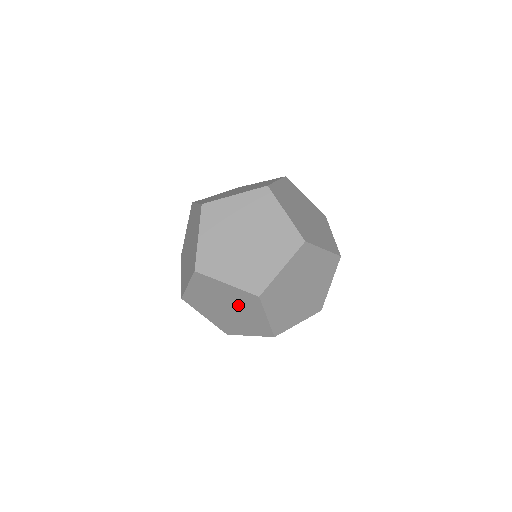
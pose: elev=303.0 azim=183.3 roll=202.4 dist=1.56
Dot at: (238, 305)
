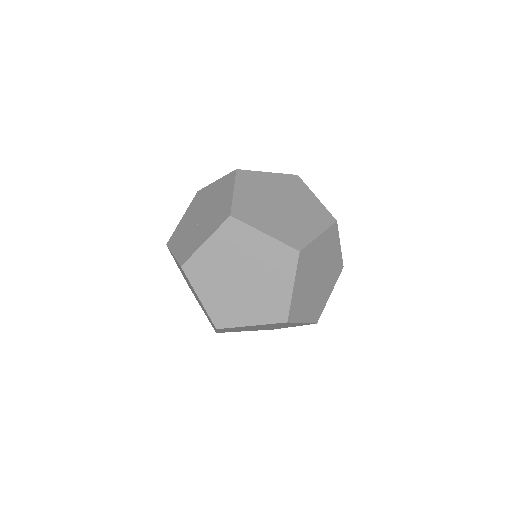
Dot at: (263, 269)
